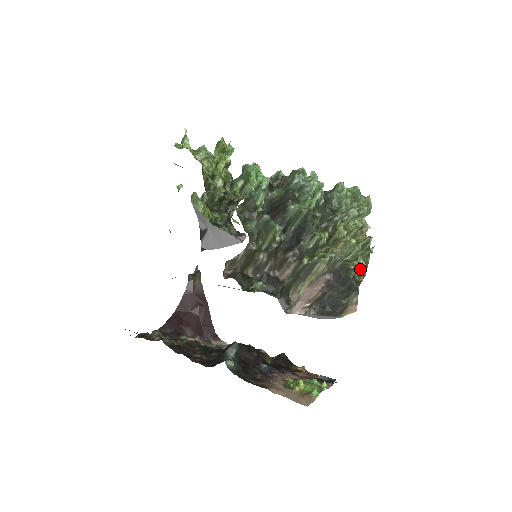
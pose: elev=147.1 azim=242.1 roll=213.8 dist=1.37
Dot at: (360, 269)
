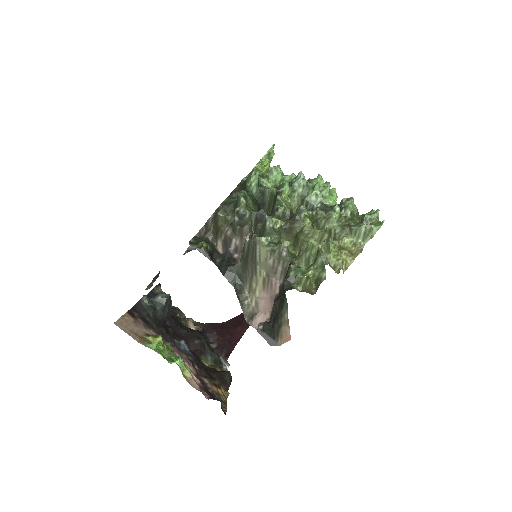
Dot at: (302, 275)
